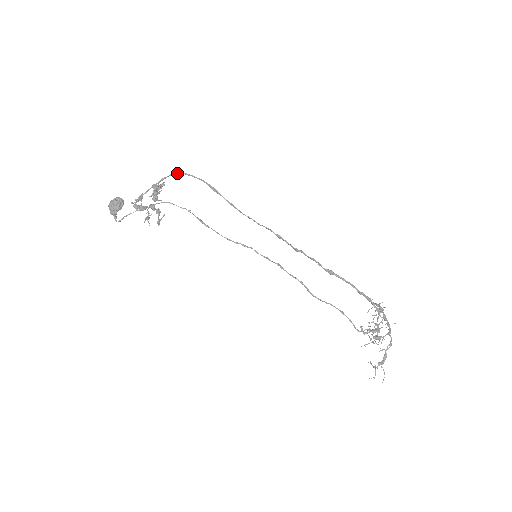
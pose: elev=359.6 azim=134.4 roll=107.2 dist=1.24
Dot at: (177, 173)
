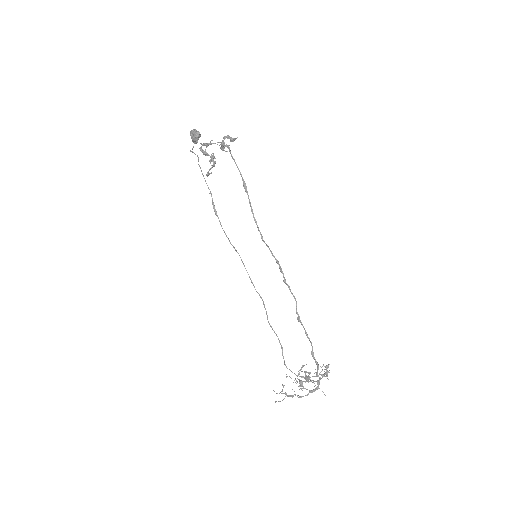
Dot at: (229, 148)
